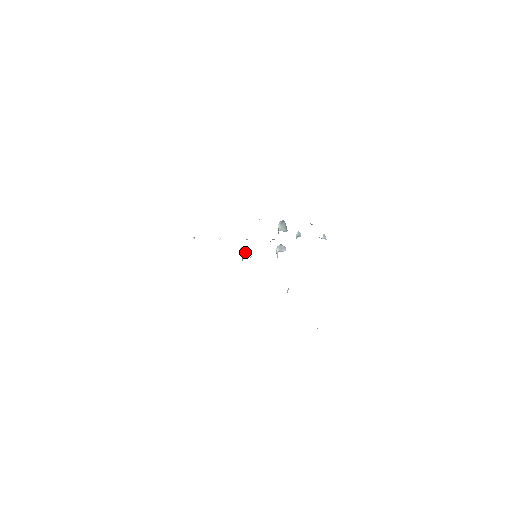
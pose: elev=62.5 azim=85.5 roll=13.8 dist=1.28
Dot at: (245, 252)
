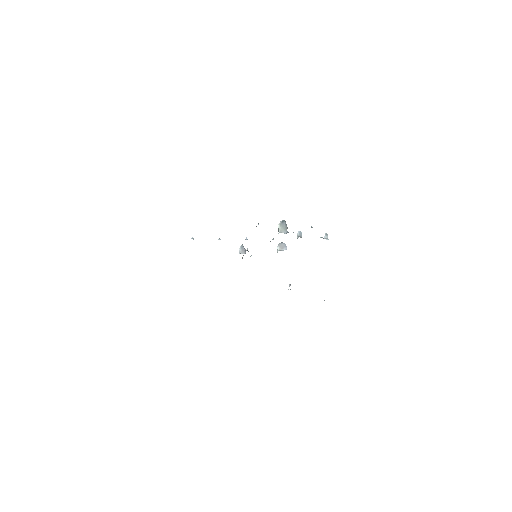
Dot at: (245, 250)
